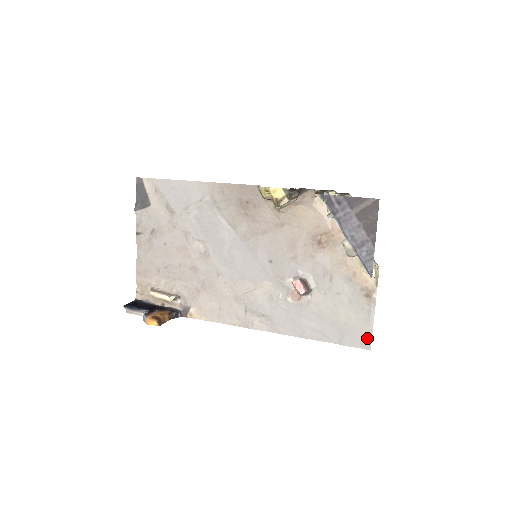
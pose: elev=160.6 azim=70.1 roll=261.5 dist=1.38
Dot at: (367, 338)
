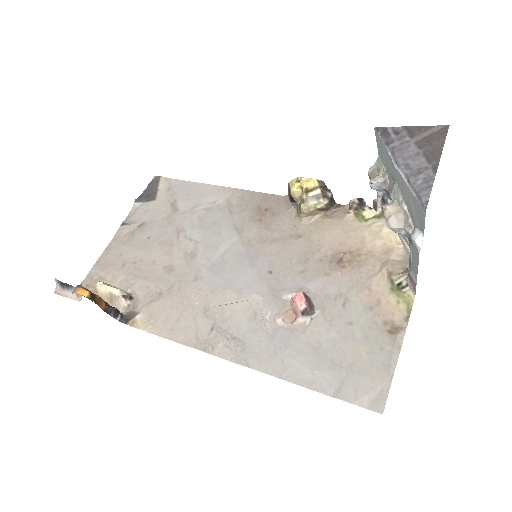
Dot at: (381, 393)
